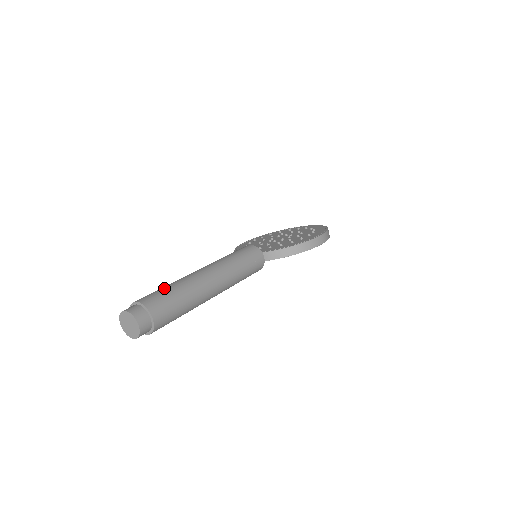
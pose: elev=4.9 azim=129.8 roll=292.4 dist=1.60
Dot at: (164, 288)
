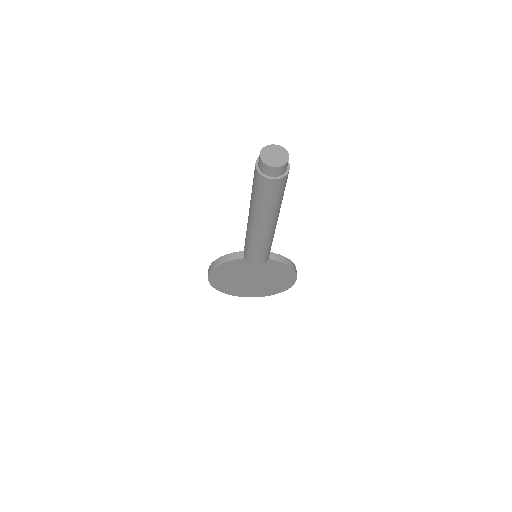
Dot at: occluded
